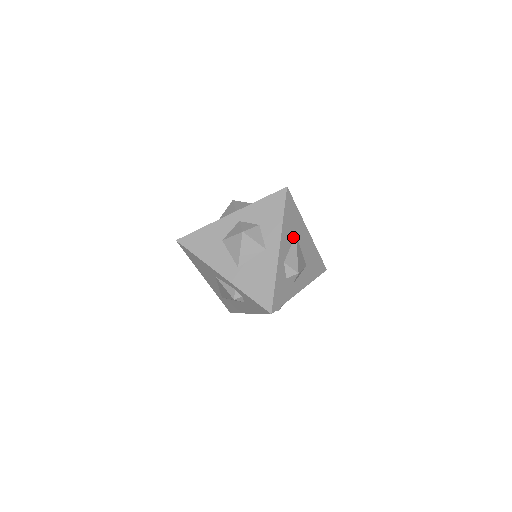
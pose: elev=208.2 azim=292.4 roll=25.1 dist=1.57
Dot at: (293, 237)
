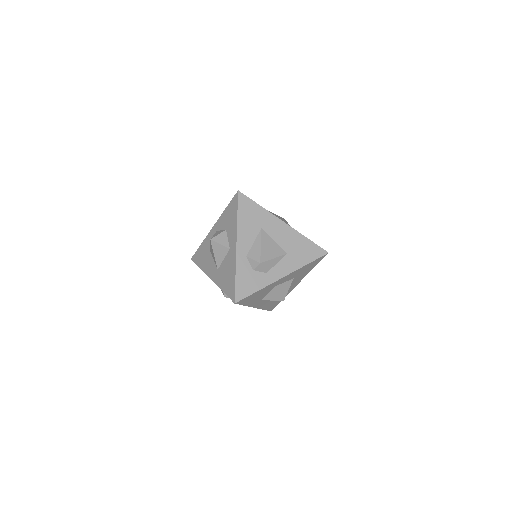
Dot at: (258, 232)
